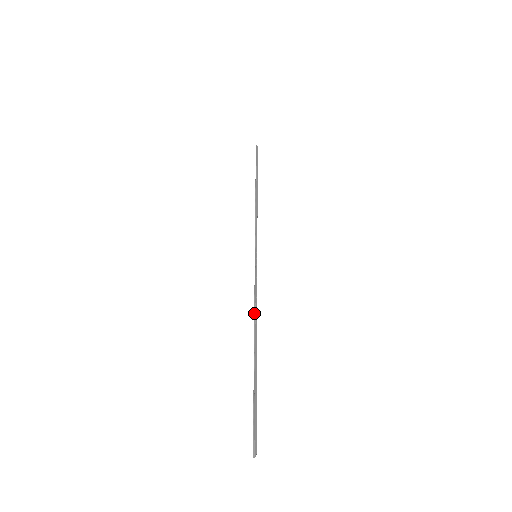
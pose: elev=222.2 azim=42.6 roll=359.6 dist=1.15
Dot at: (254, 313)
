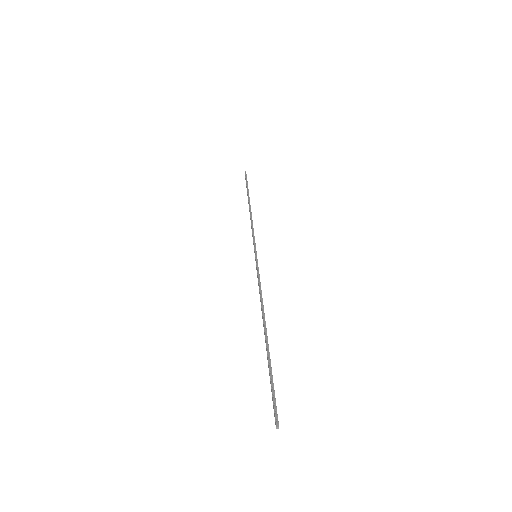
Dot at: (261, 301)
